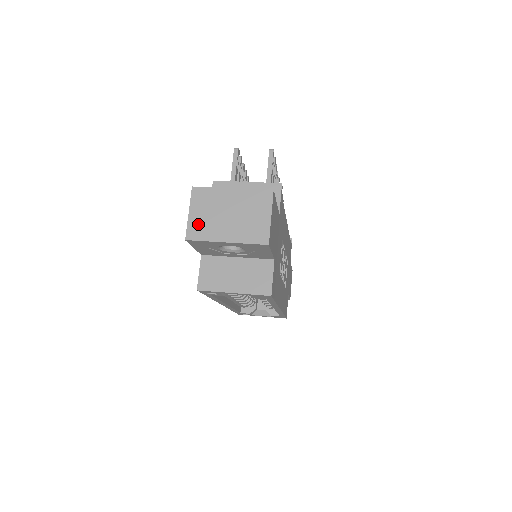
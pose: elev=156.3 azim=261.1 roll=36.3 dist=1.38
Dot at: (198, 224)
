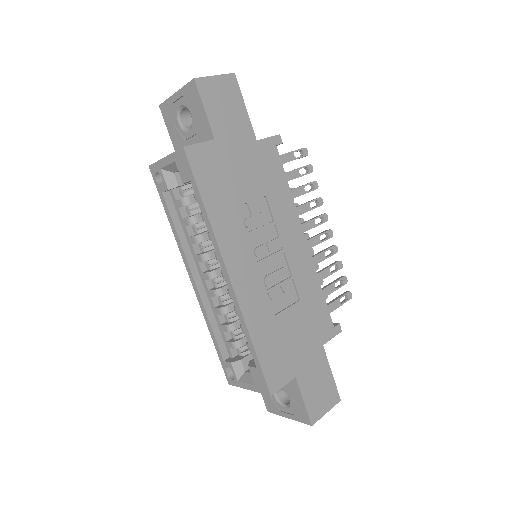
Dot at: occluded
